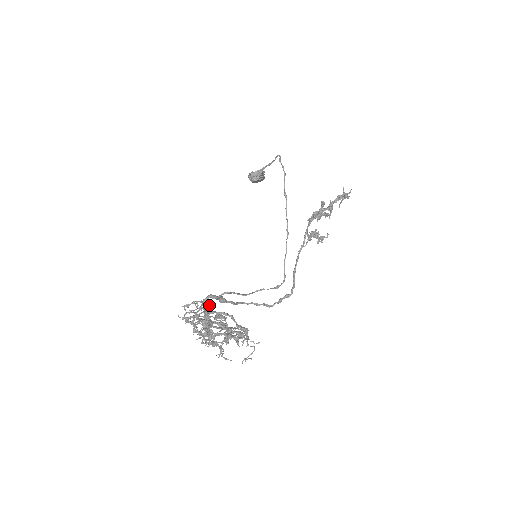
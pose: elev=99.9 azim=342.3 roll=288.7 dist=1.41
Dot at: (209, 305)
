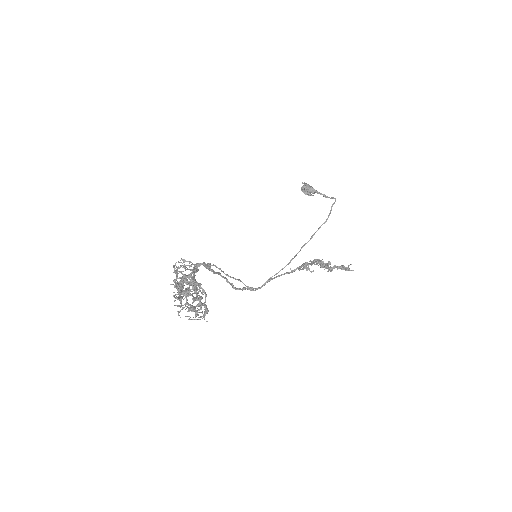
Dot at: occluded
